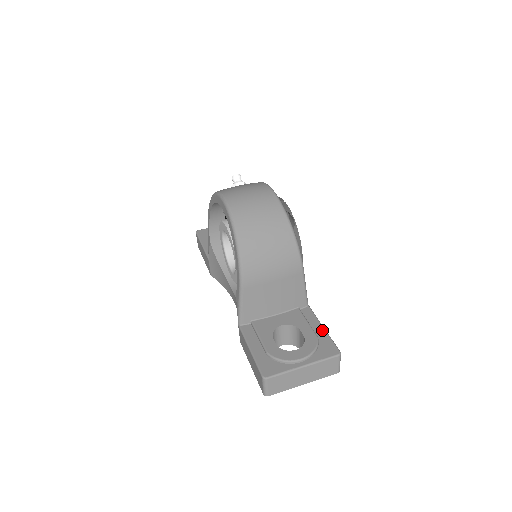
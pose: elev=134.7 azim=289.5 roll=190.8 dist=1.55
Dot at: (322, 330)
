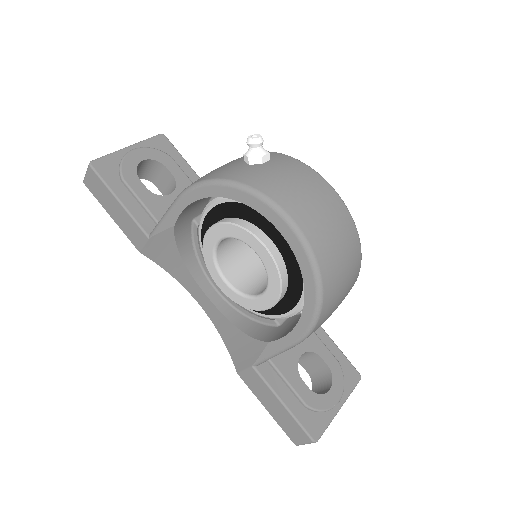
Dot at: (336, 348)
